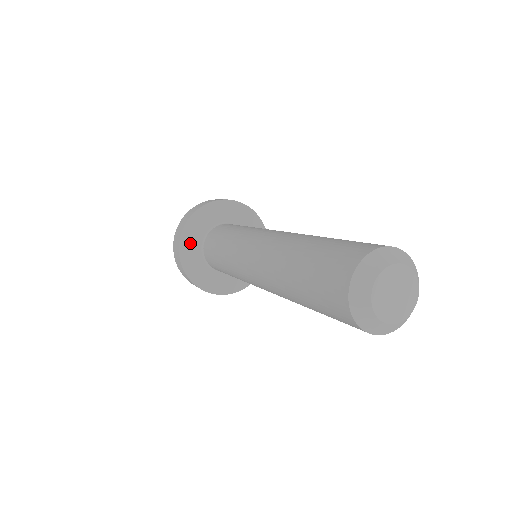
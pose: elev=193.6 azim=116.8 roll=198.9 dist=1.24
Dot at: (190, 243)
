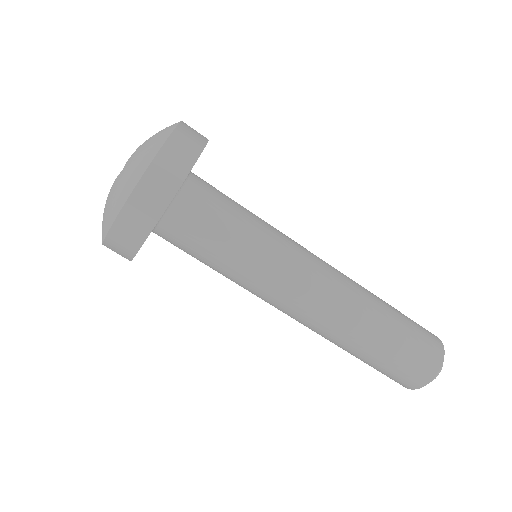
Dot at: occluded
